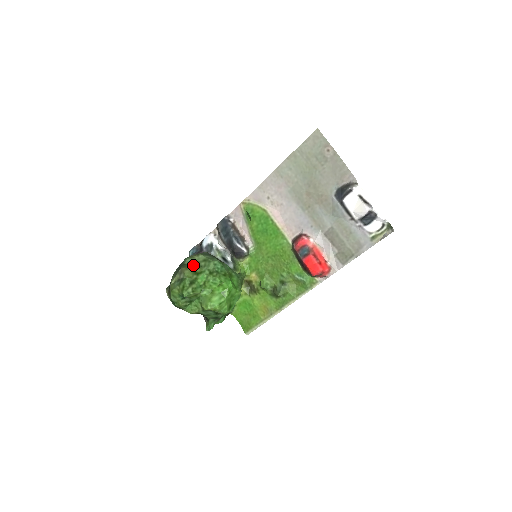
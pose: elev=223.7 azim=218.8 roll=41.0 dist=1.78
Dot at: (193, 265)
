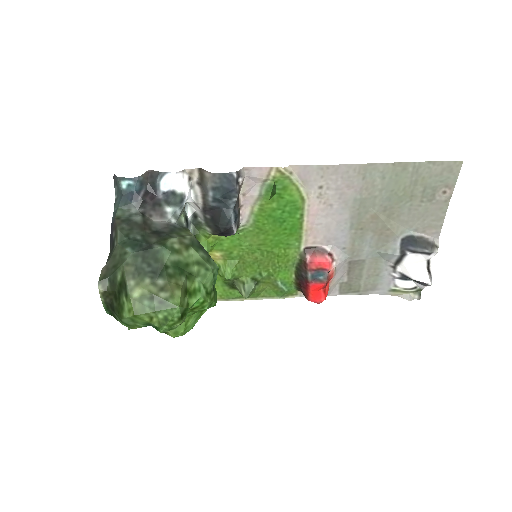
Dot at: (182, 273)
